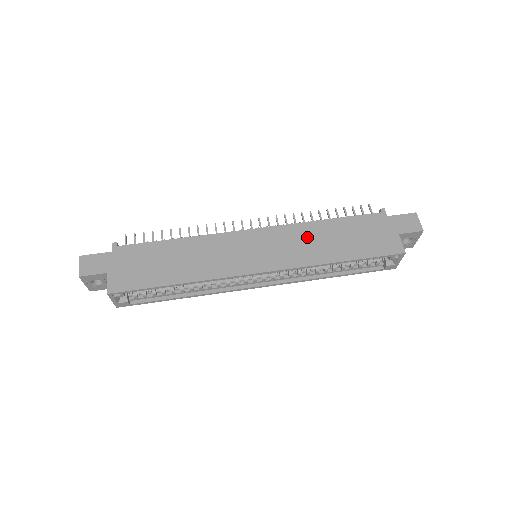
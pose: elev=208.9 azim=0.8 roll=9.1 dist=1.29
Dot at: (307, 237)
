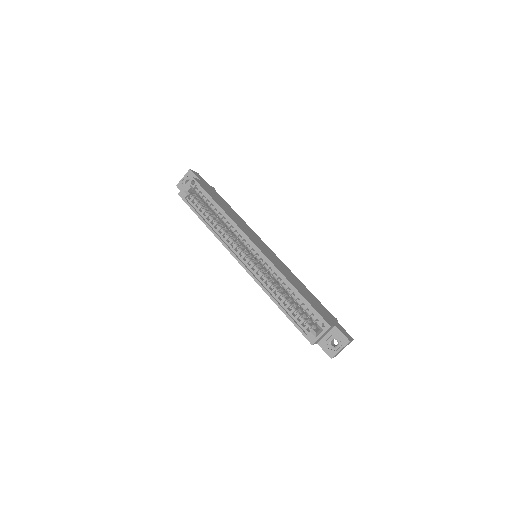
Dot at: (290, 274)
